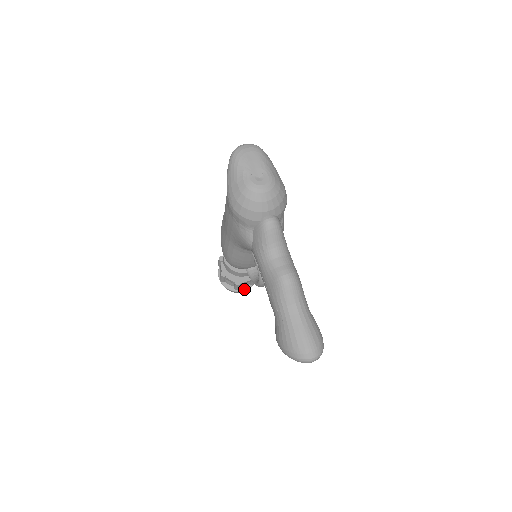
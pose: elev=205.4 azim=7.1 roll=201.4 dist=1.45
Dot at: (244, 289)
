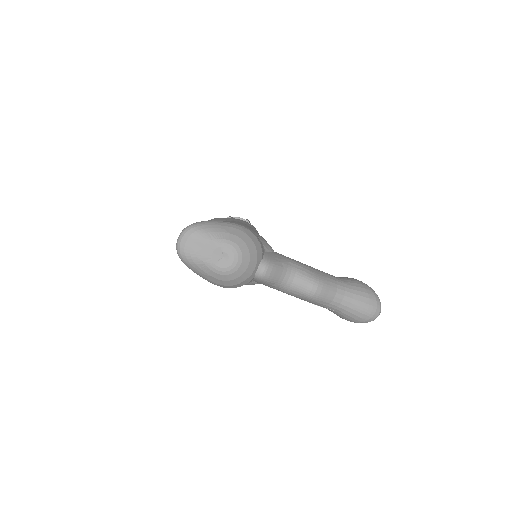
Dot at: occluded
